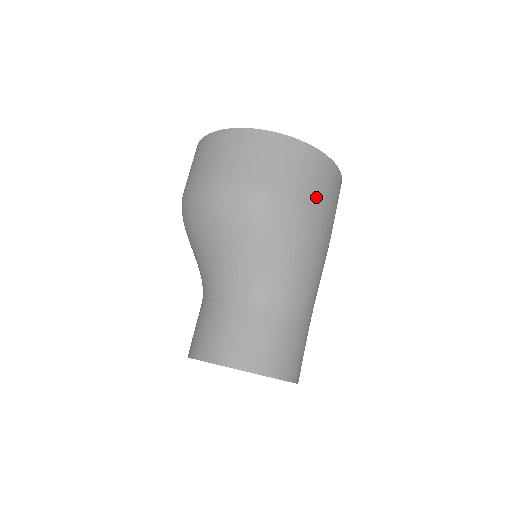
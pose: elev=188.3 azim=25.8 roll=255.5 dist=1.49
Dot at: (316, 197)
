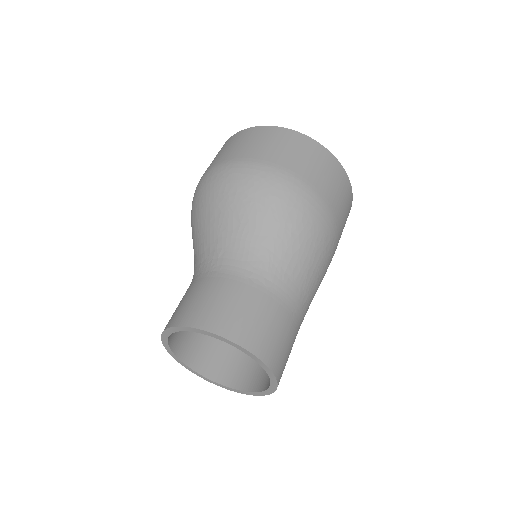
Dot at: (339, 211)
